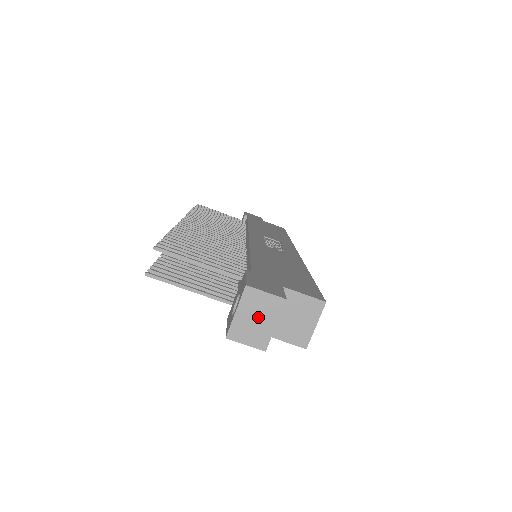
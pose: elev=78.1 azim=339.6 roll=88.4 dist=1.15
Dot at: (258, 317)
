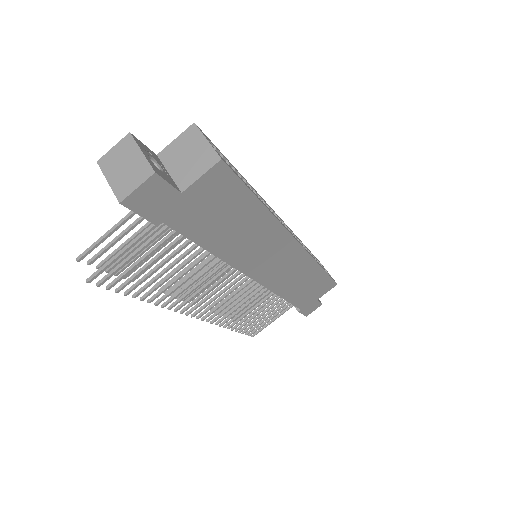
Dot at: (125, 164)
